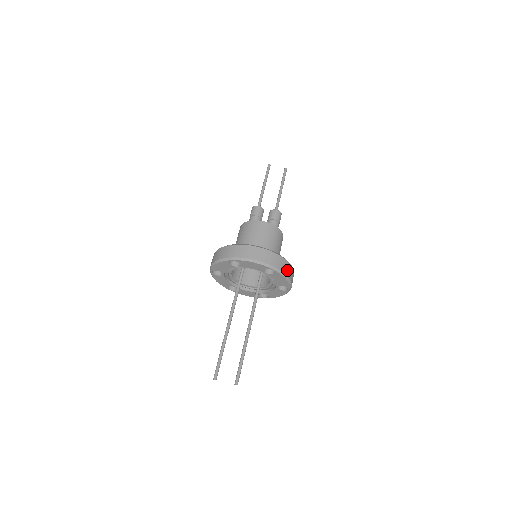
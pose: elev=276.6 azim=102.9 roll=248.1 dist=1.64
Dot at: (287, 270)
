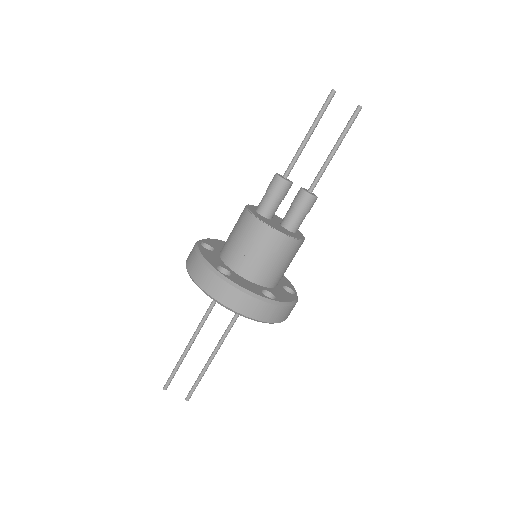
Dot at: (282, 316)
